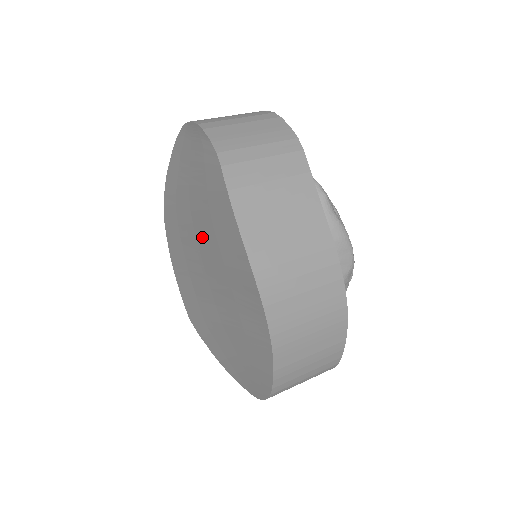
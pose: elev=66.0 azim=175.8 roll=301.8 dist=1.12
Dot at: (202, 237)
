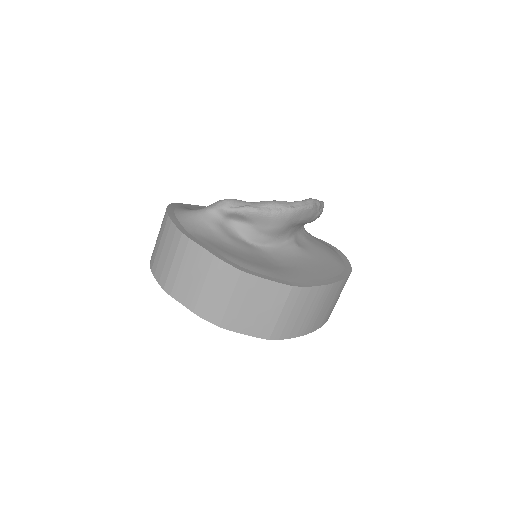
Dot at: occluded
